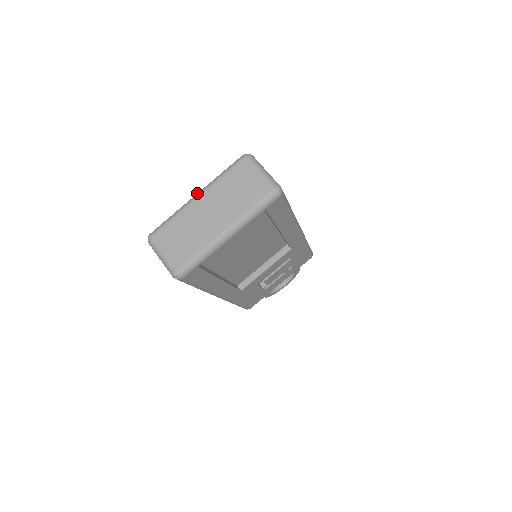
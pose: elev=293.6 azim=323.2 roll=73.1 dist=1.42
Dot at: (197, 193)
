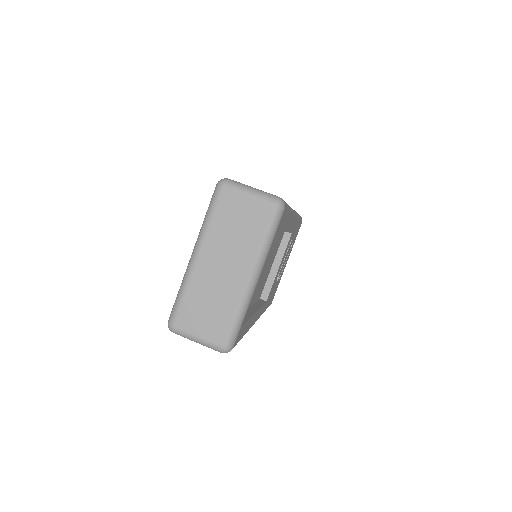
Dot at: (192, 252)
